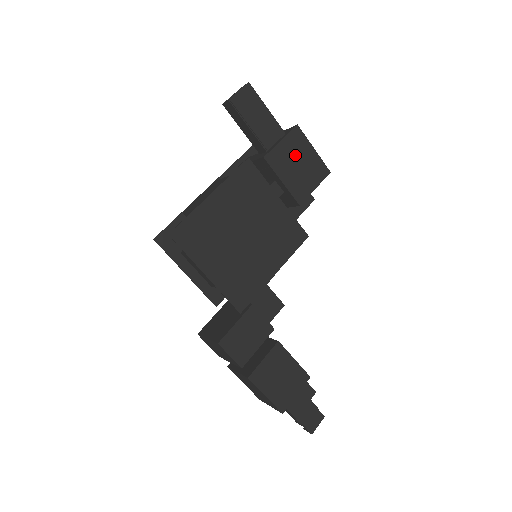
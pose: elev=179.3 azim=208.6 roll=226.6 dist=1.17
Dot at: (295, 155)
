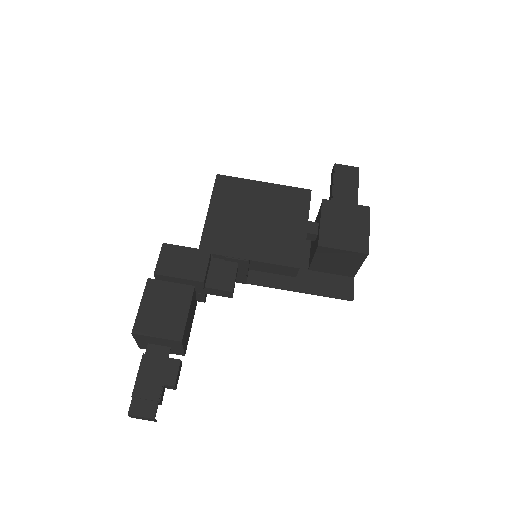
Dot at: (349, 219)
